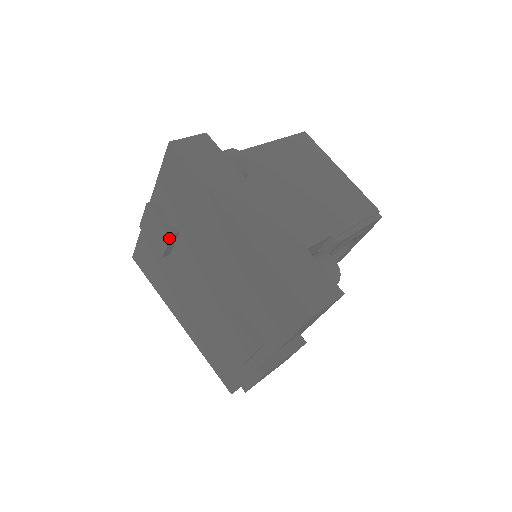
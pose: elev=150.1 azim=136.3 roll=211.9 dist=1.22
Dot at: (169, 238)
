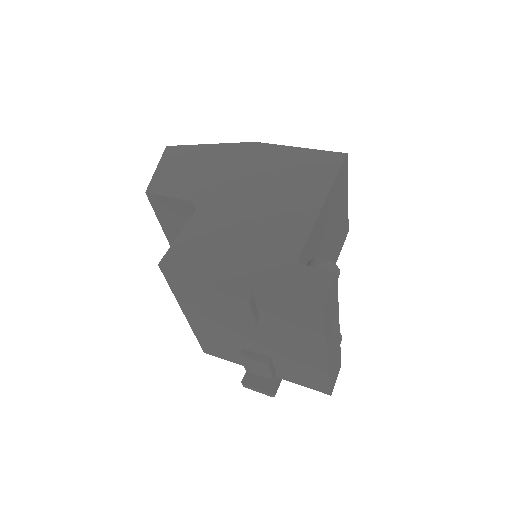
Dot at: (250, 322)
